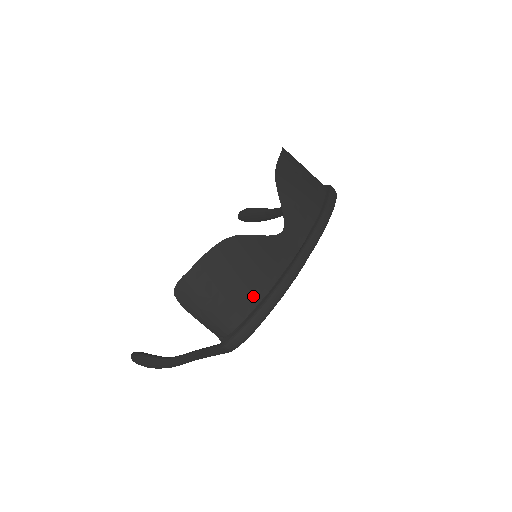
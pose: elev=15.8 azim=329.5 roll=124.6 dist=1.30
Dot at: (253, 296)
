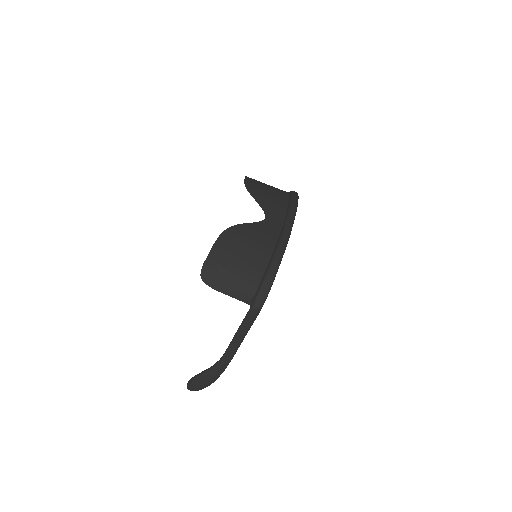
Dot at: (261, 263)
